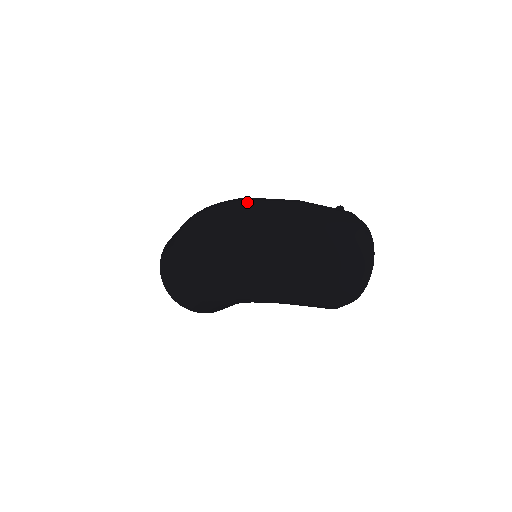
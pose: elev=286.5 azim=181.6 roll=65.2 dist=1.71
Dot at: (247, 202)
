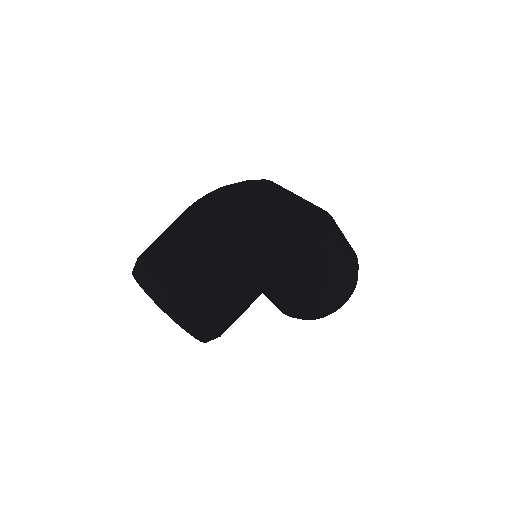
Dot at: occluded
